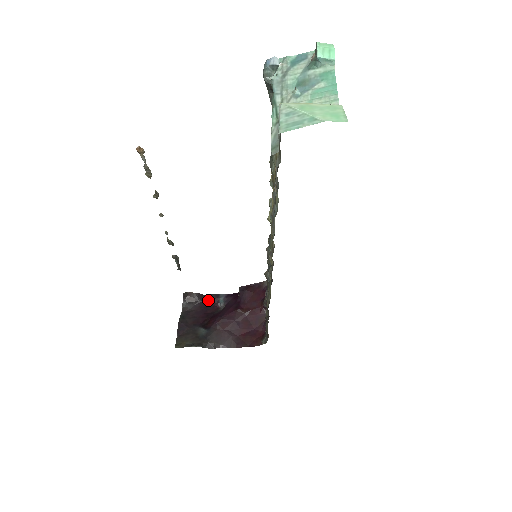
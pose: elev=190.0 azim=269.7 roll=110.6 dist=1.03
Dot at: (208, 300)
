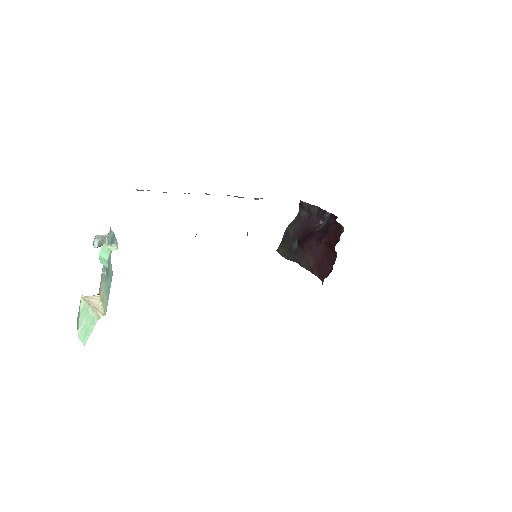
Dot at: (317, 213)
